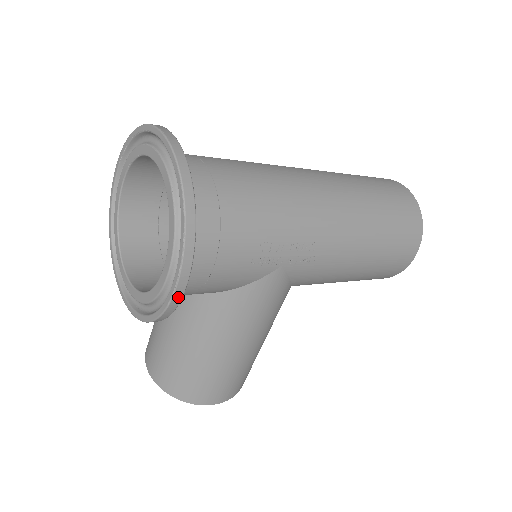
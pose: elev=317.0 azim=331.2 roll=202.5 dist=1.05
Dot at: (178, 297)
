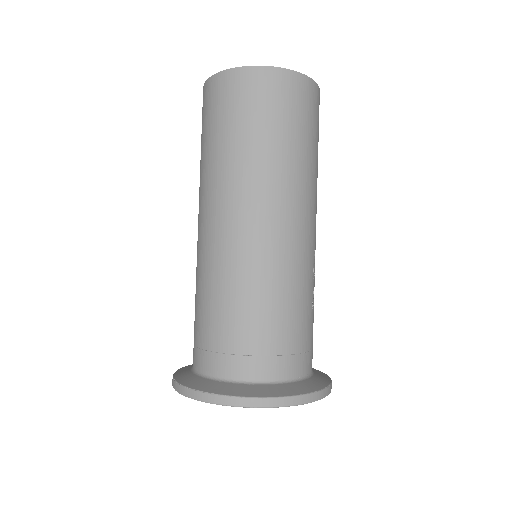
Dot at: occluded
